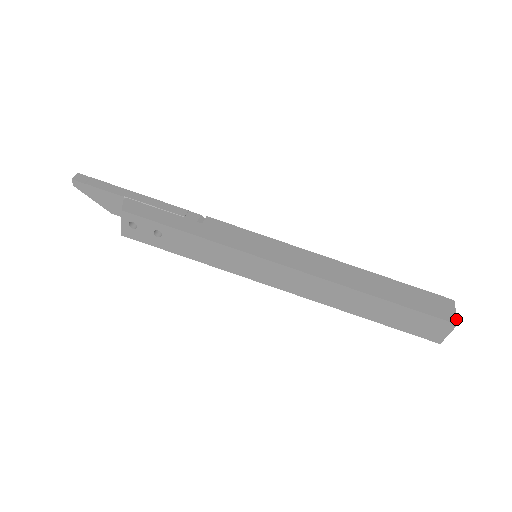
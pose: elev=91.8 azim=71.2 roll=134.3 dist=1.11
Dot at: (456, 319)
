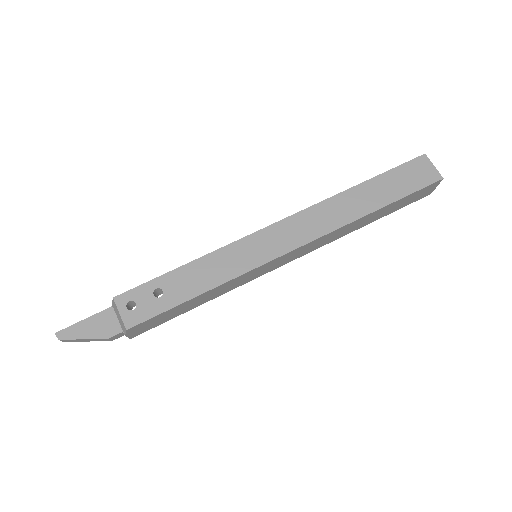
Dot at: (422, 157)
